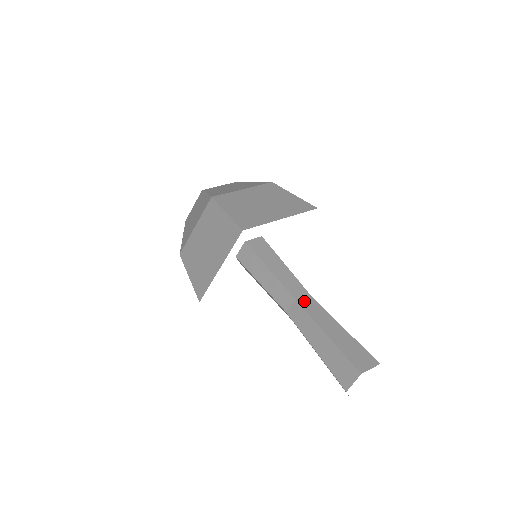
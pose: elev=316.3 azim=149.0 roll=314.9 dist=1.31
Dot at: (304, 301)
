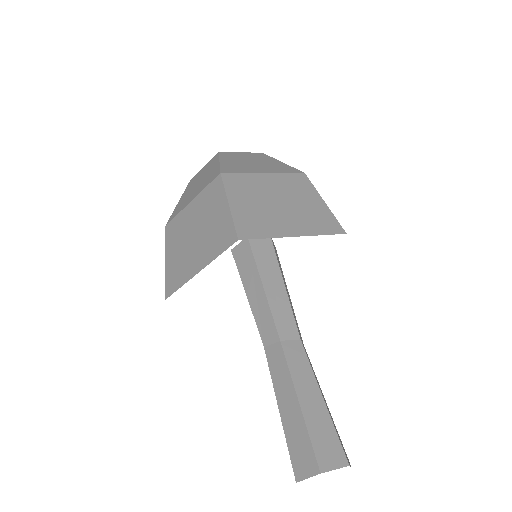
Dot at: (271, 350)
